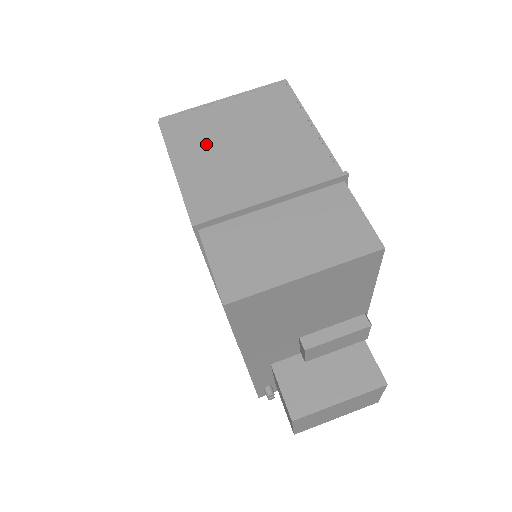
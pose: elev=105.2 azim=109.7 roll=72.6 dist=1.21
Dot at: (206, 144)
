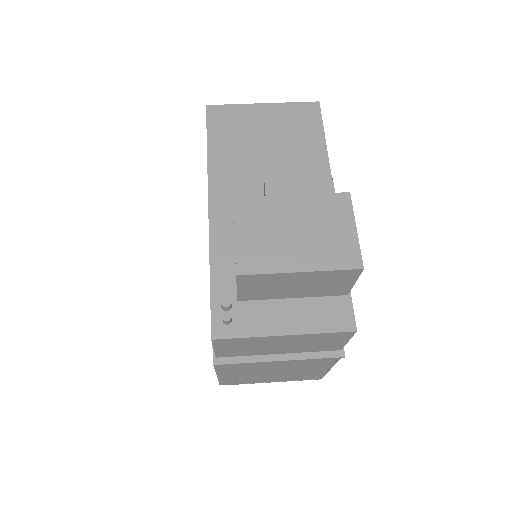
Dot at: occluded
